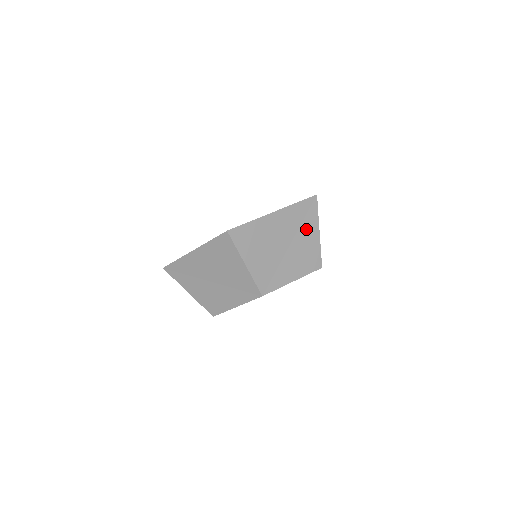
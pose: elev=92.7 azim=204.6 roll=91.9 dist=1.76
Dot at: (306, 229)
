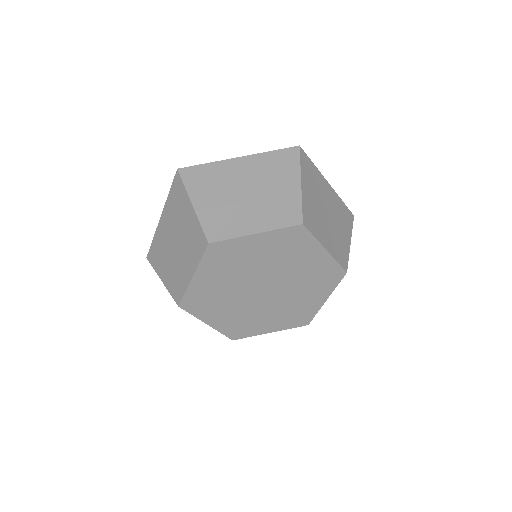
Dot at: (281, 178)
